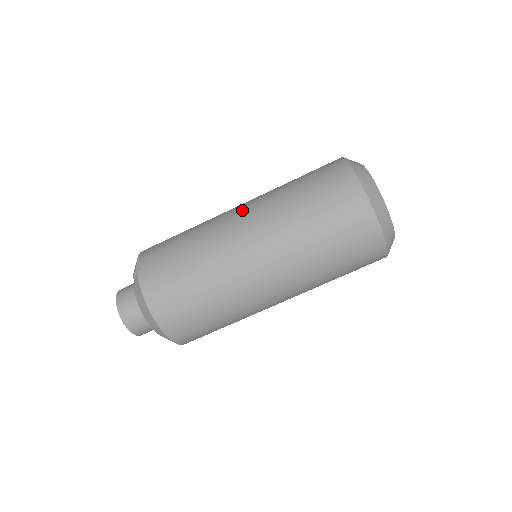
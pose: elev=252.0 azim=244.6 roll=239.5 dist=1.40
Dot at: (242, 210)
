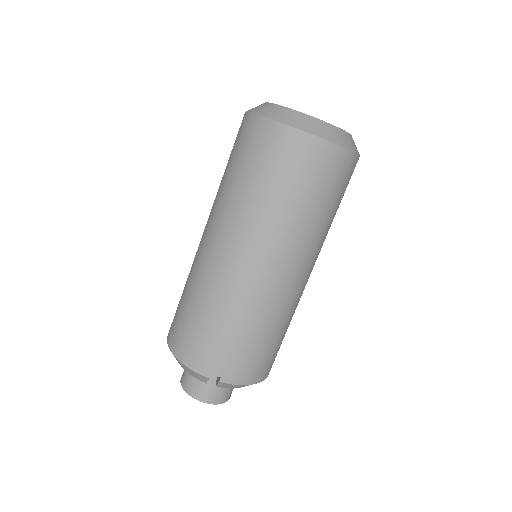
Dot at: (245, 256)
